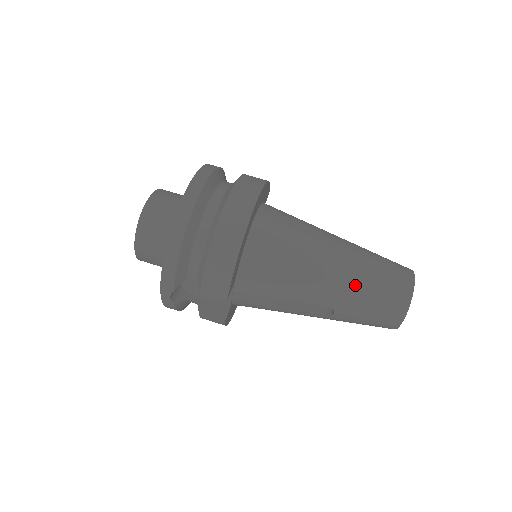
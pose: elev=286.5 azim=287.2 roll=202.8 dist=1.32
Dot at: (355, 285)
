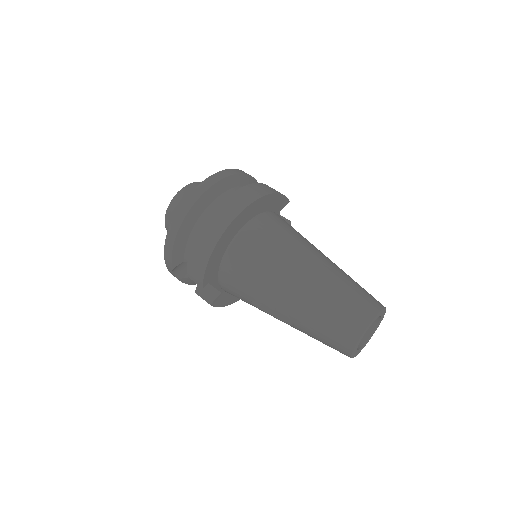
Dot at: (311, 307)
